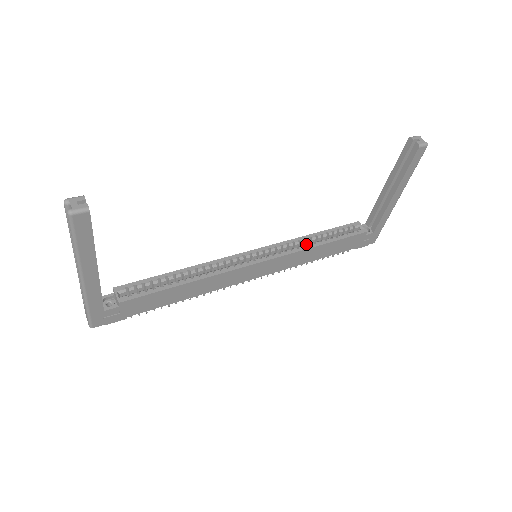
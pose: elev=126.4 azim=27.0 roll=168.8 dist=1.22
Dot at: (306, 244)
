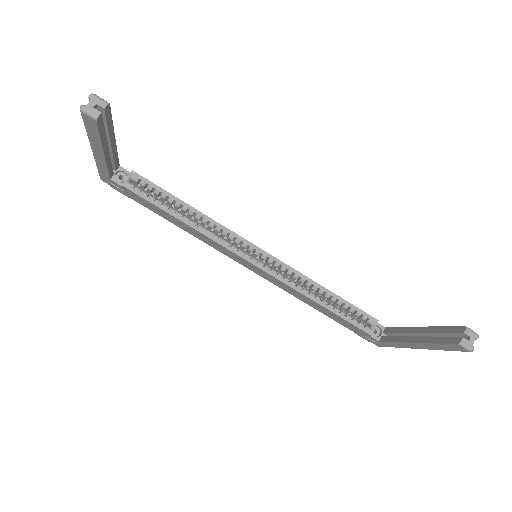
Dot at: (311, 289)
